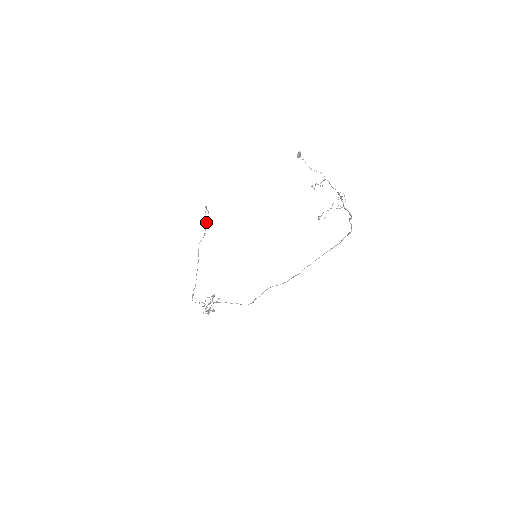
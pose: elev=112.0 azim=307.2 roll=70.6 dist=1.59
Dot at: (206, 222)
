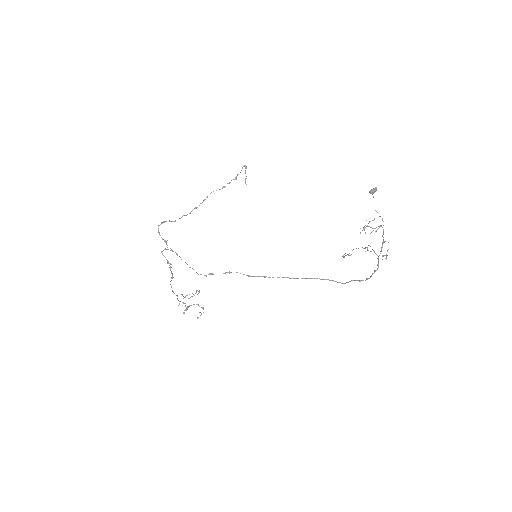
Dot at: (235, 179)
